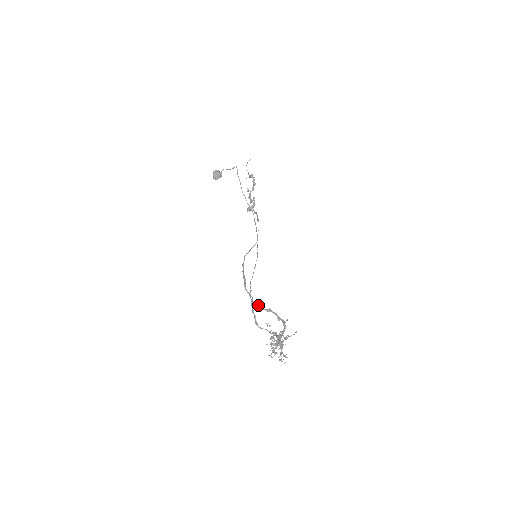
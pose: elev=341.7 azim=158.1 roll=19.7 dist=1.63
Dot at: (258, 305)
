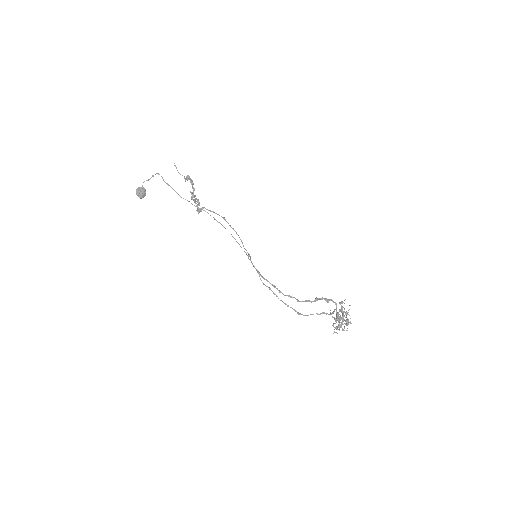
Dot at: (306, 301)
